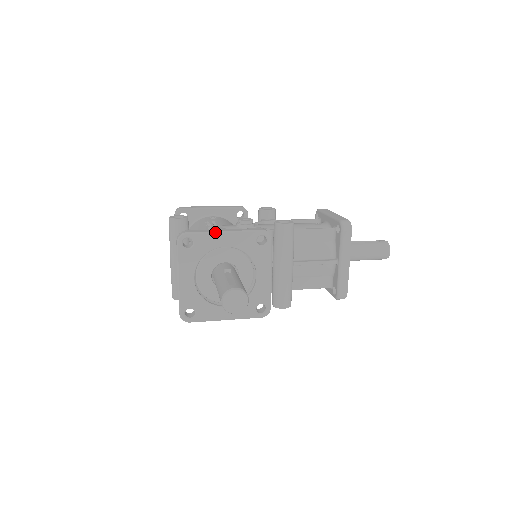
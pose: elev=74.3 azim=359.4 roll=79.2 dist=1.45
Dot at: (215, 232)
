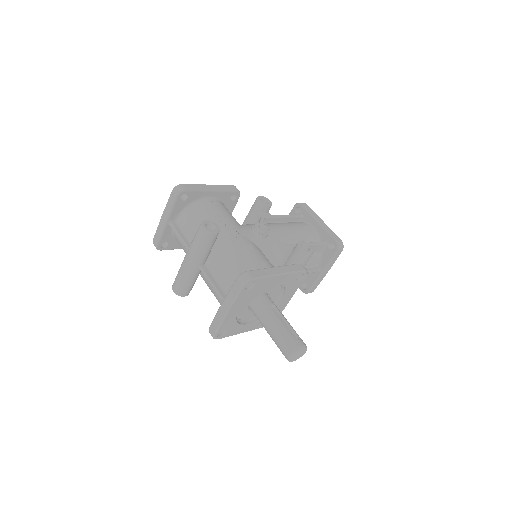
Dot at: (274, 275)
